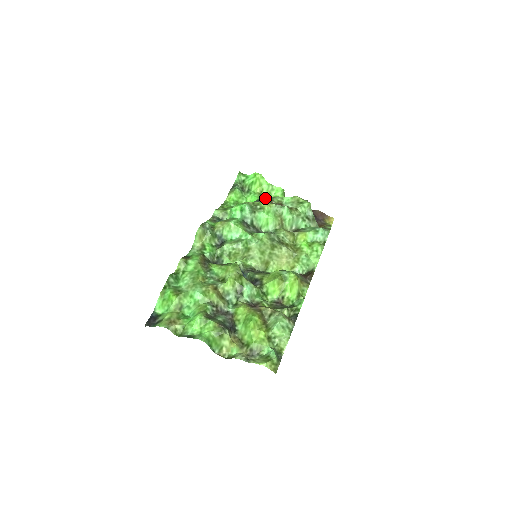
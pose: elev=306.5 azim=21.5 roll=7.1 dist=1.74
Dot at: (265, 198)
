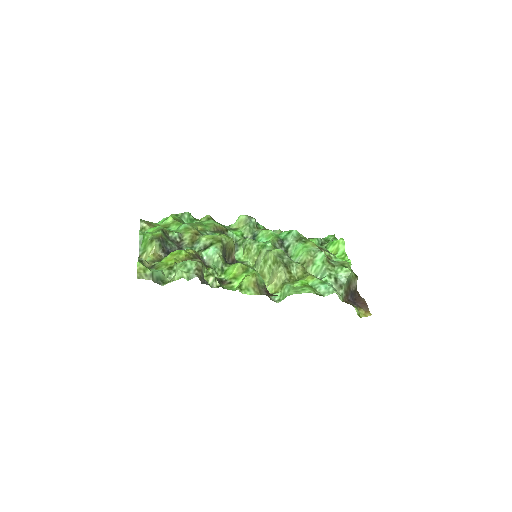
Dot at: (322, 246)
